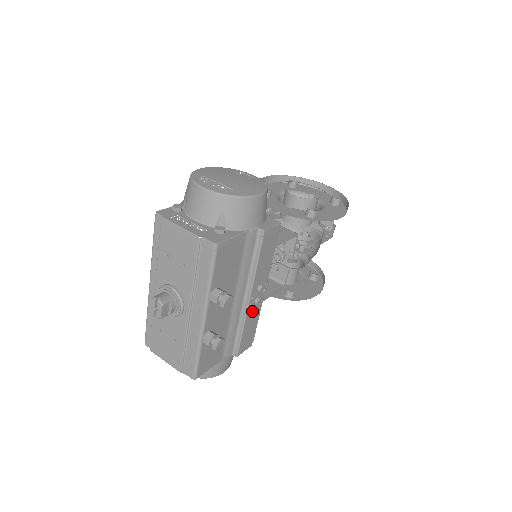
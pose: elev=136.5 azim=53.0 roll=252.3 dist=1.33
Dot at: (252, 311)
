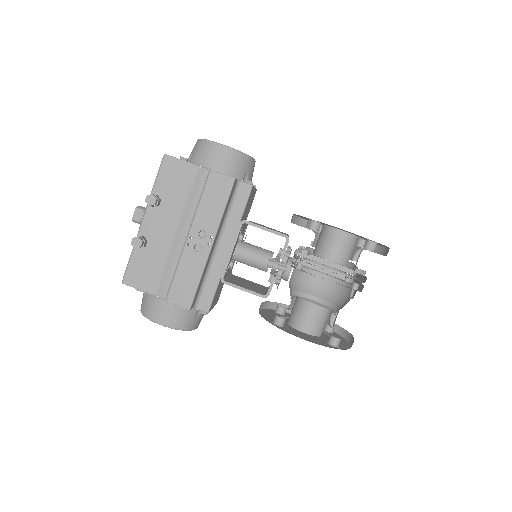
Dot at: (191, 257)
